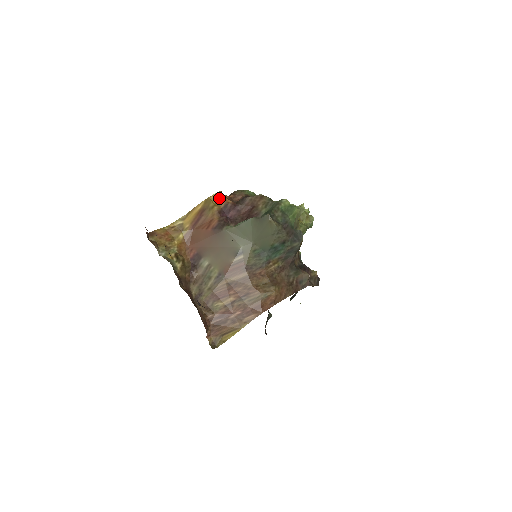
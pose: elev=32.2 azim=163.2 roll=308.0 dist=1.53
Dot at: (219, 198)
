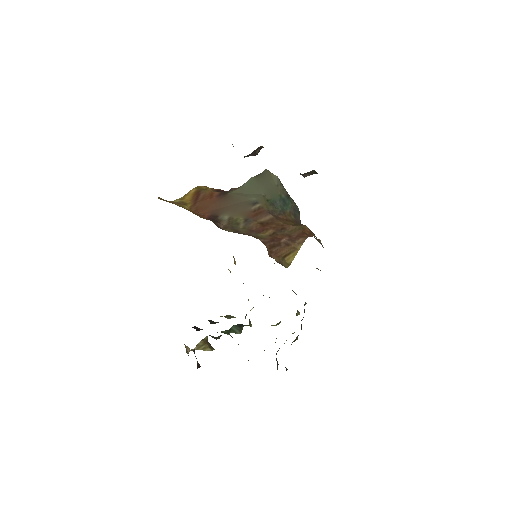
Dot at: occluded
